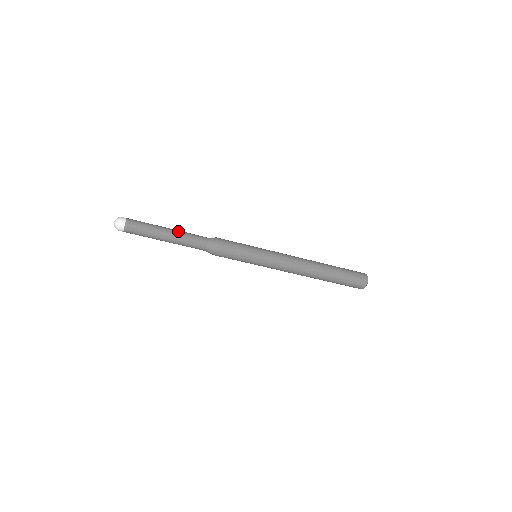
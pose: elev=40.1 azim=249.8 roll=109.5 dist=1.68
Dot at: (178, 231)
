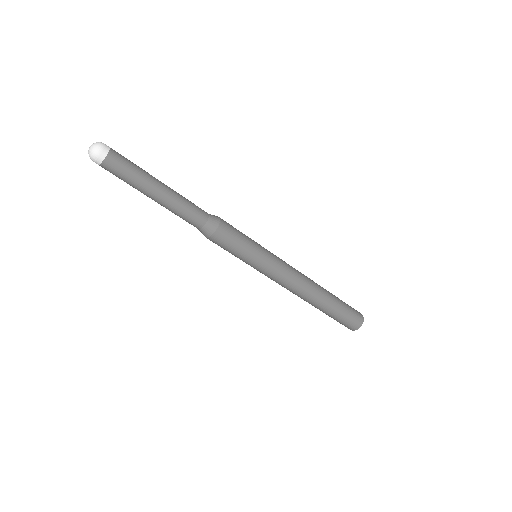
Dot at: (174, 193)
